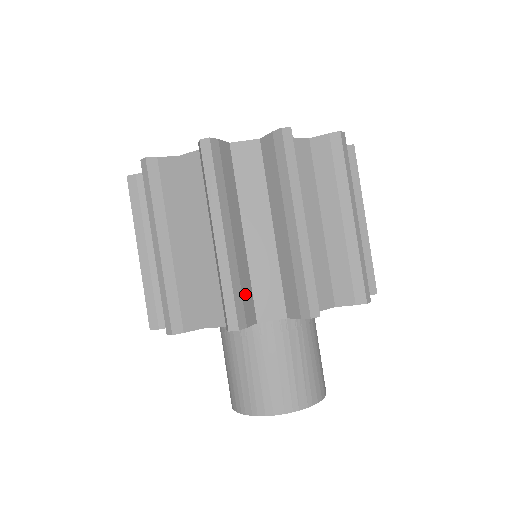
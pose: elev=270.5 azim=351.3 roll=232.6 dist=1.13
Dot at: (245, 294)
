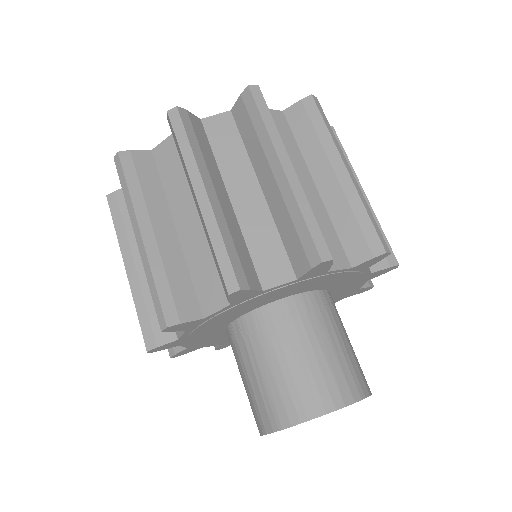
Dot at: occluded
